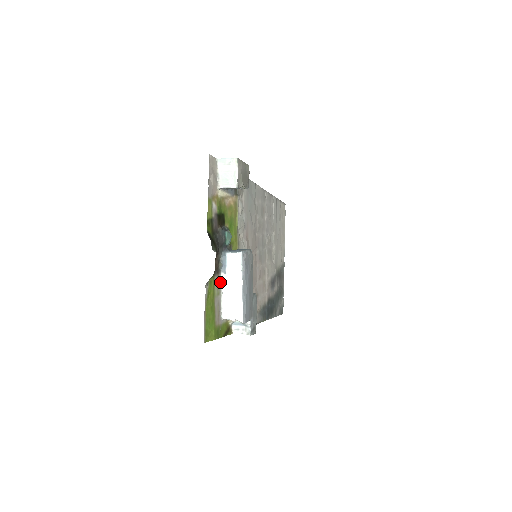
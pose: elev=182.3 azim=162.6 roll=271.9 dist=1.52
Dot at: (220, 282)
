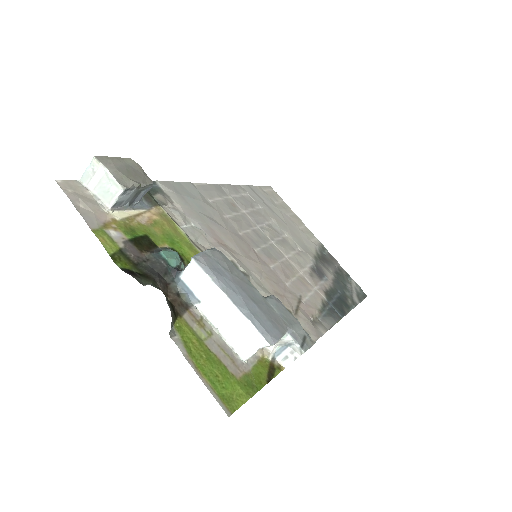
Dot at: (202, 318)
